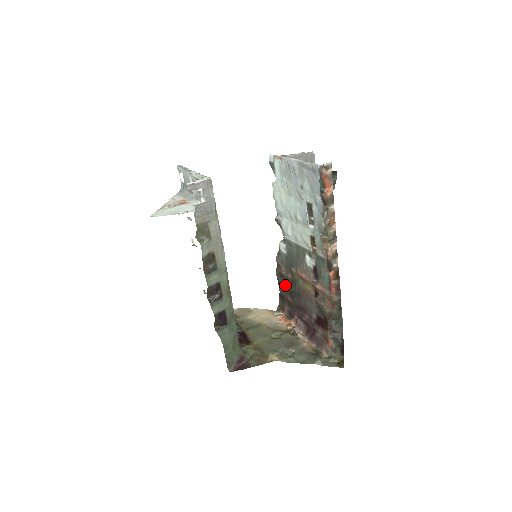
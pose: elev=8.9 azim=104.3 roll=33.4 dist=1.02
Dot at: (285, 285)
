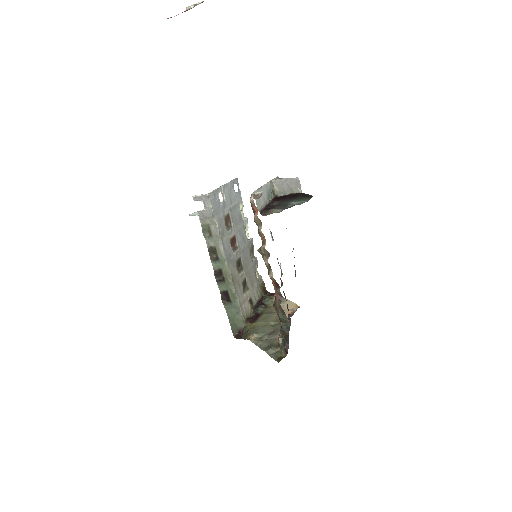
Dot at: occluded
